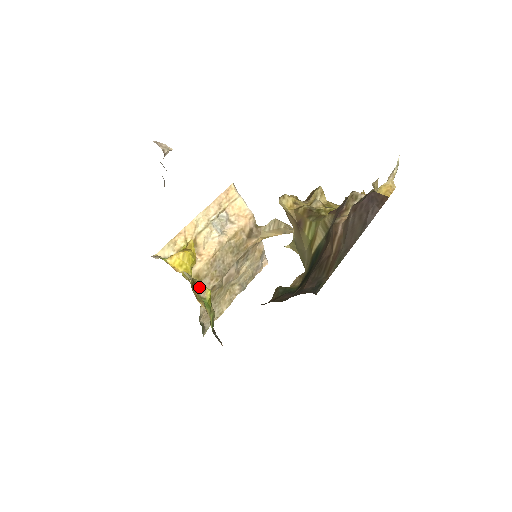
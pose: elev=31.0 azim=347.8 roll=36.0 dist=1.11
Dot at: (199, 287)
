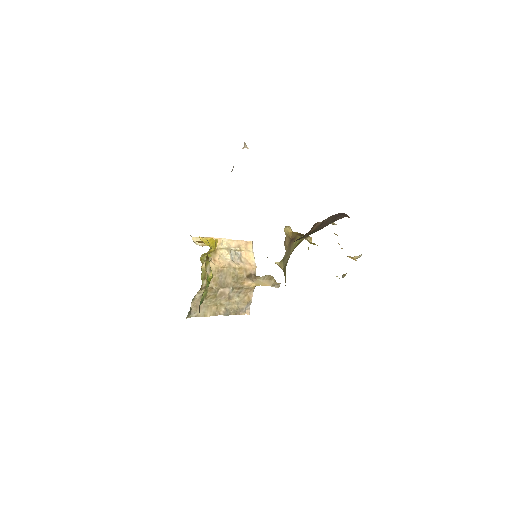
Dot at: (208, 266)
